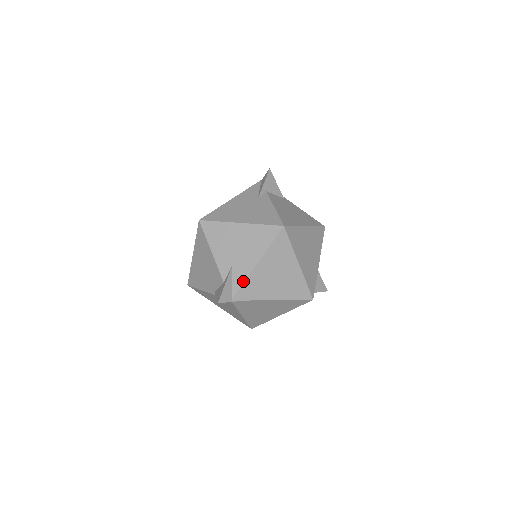
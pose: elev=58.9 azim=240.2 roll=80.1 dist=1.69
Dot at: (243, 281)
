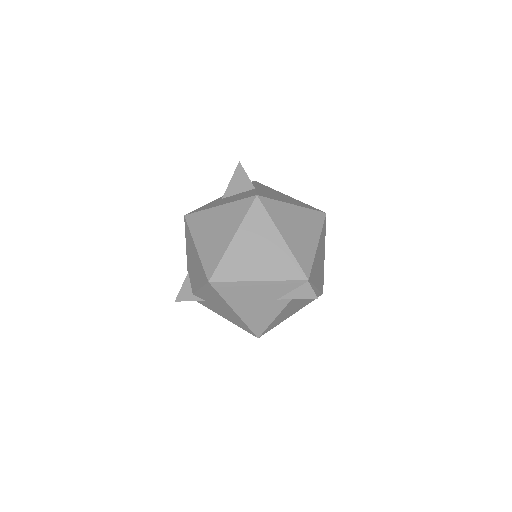
Dot at: (205, 306)
